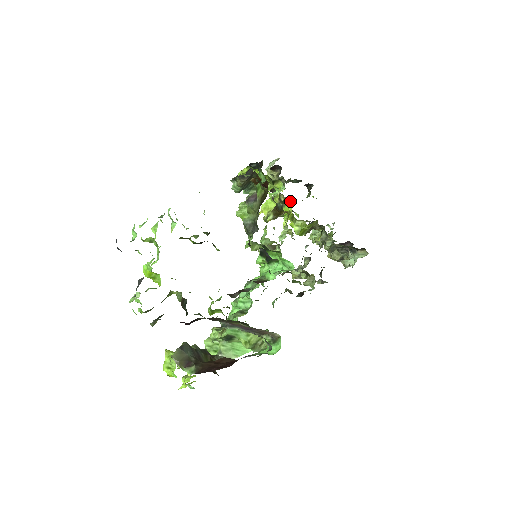
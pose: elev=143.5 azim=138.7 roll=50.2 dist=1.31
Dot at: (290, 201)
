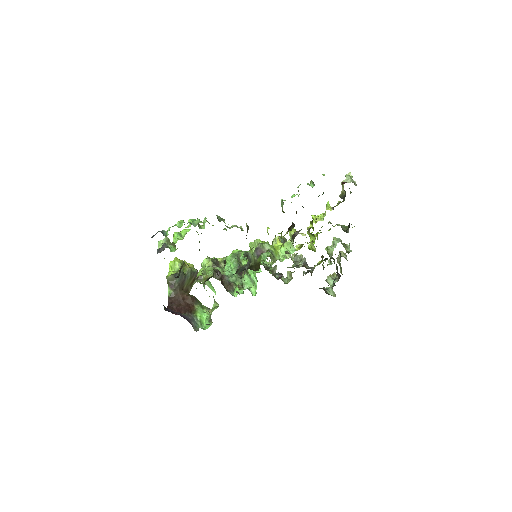
Dot at: (314, 237)
